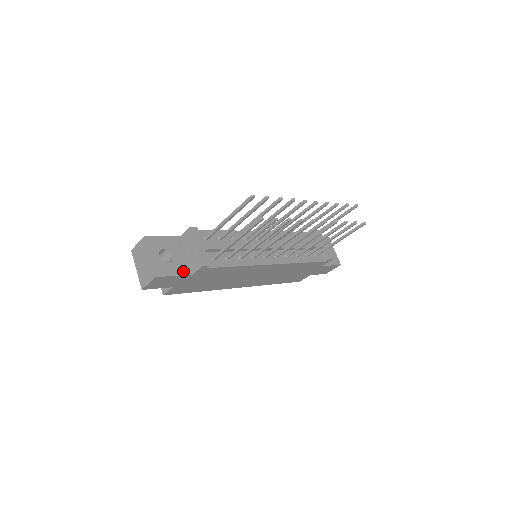
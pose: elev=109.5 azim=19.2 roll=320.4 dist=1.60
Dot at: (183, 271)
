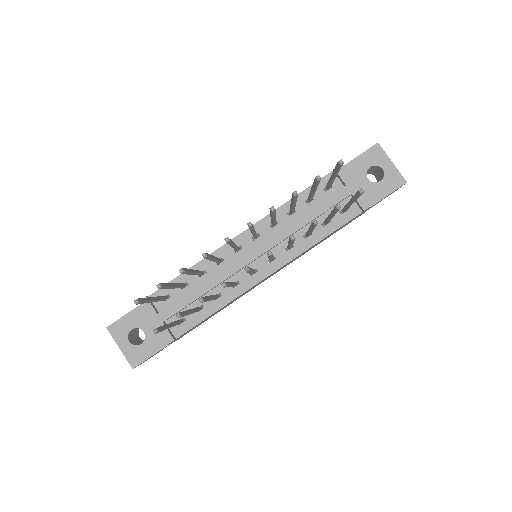
Dot at: (160, 344)
